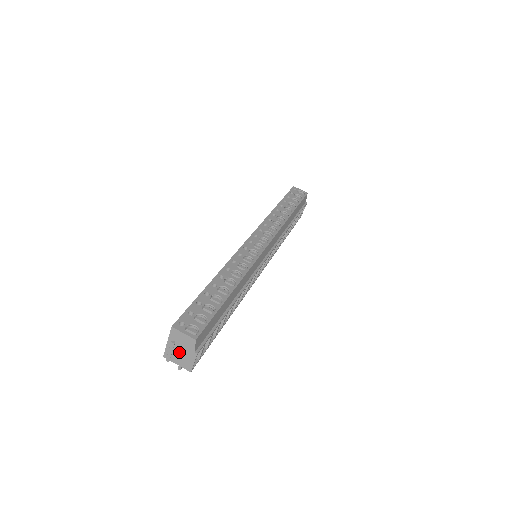
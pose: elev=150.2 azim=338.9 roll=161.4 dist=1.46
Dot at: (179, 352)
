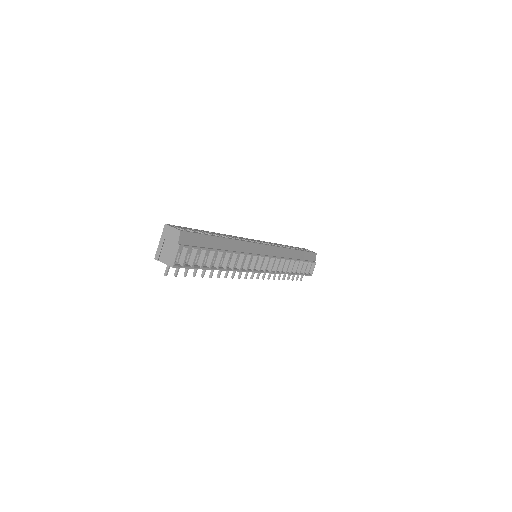
Dot at: (167, 248)
